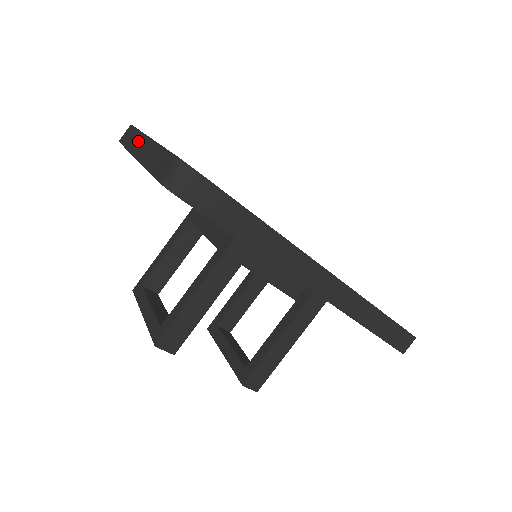
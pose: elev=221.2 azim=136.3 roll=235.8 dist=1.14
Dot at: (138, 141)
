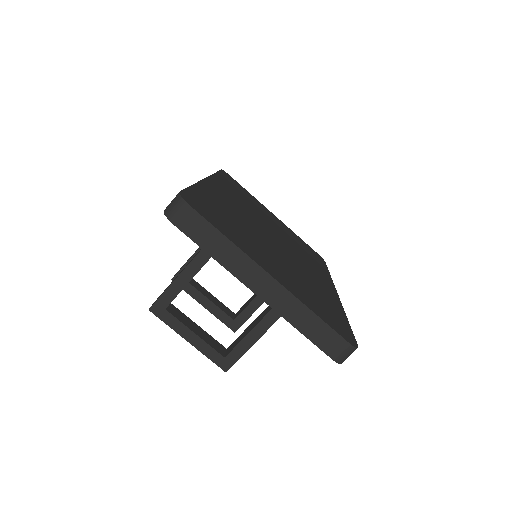
Dot at: (245, 267)
